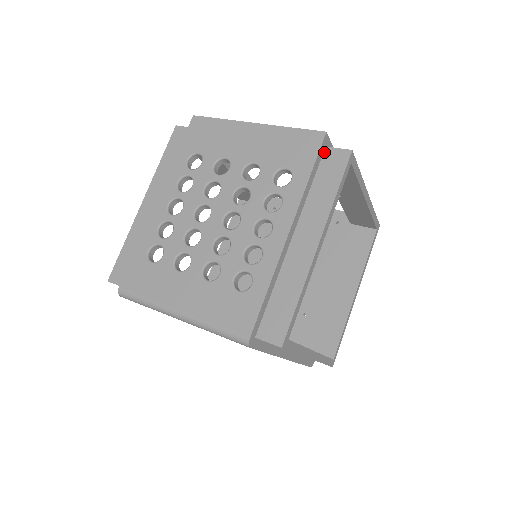
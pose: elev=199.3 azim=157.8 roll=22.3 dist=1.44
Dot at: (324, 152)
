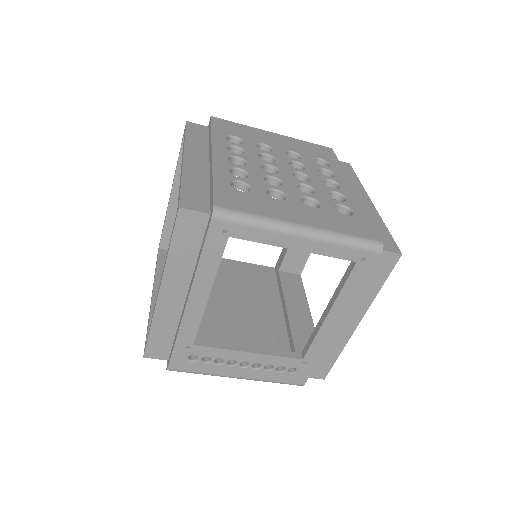
Dot at: occluded
